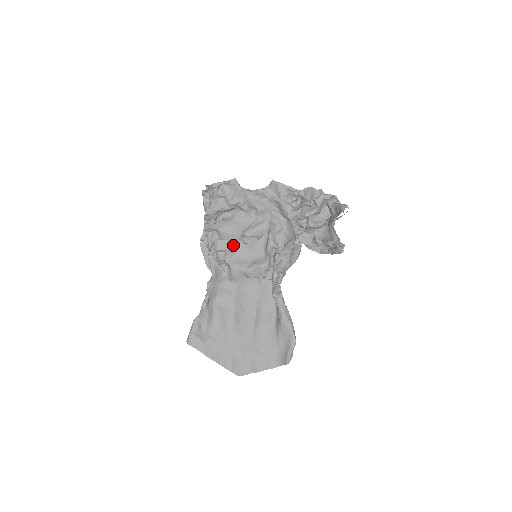
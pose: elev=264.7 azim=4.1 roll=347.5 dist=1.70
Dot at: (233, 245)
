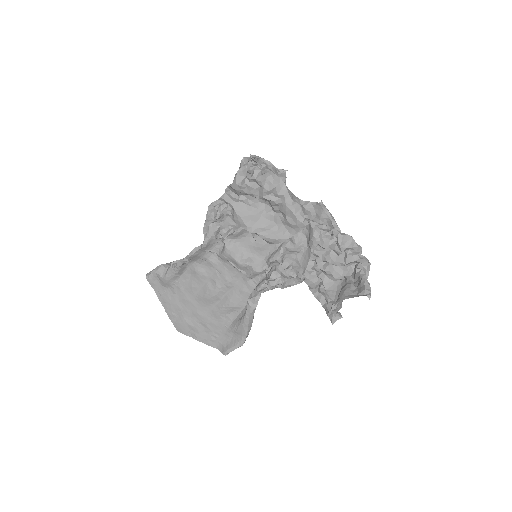
Dot at: (241, 231)
